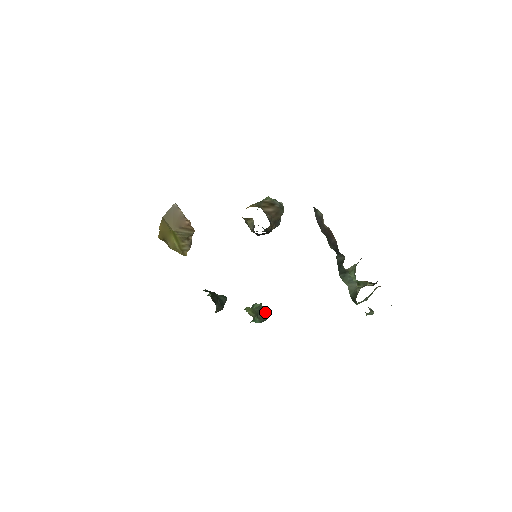
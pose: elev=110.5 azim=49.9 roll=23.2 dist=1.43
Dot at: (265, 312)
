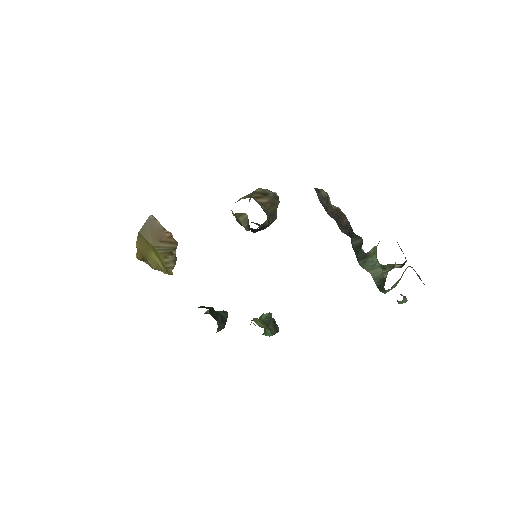
Dot at: (275, 322)
